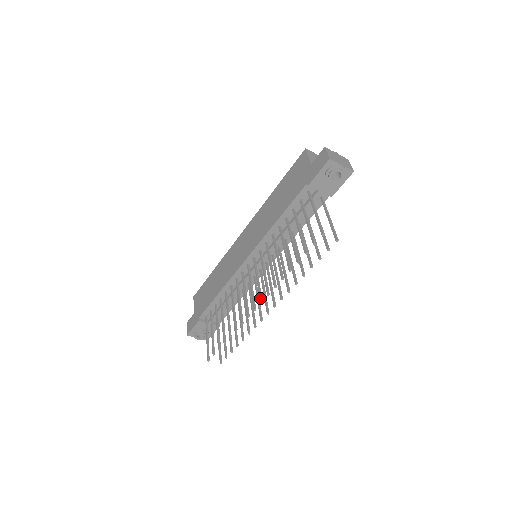
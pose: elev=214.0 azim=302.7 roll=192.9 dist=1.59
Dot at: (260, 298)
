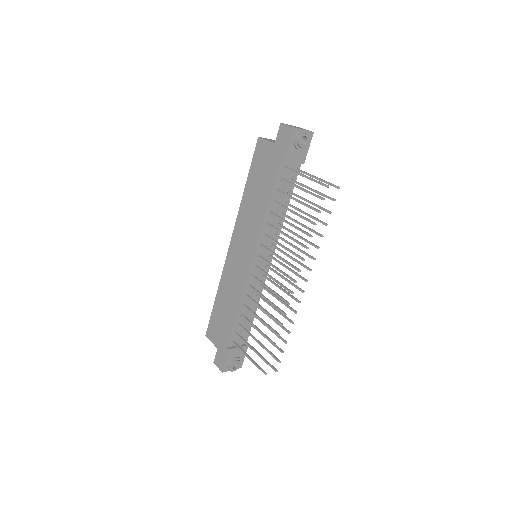
Dot at: (292, 280)
